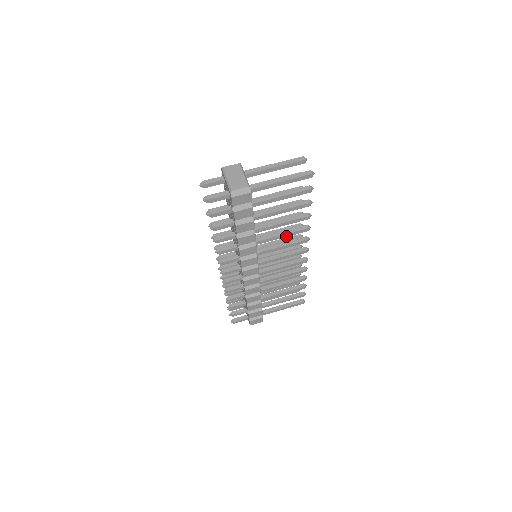
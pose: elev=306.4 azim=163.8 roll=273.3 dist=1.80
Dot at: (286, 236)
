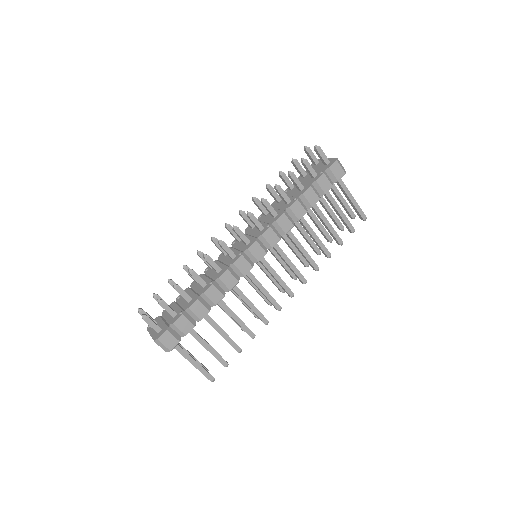
Dot at: (304, 254)
